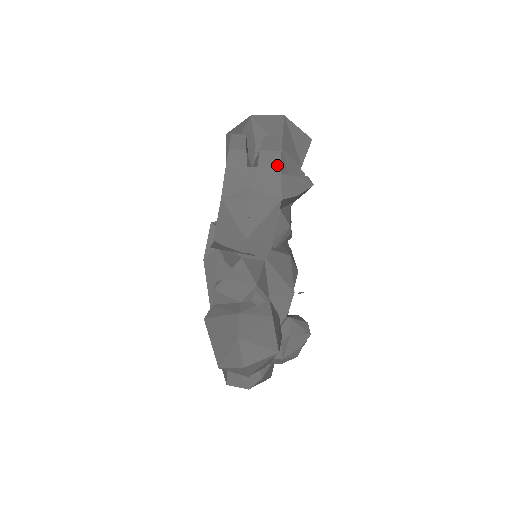
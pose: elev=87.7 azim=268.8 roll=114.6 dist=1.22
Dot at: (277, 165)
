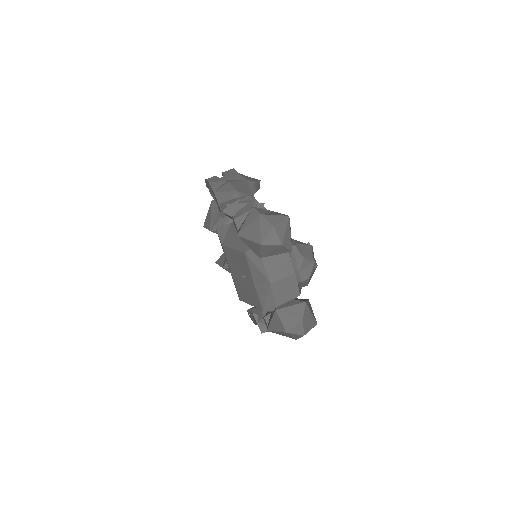
Dot at: (235, 172)
